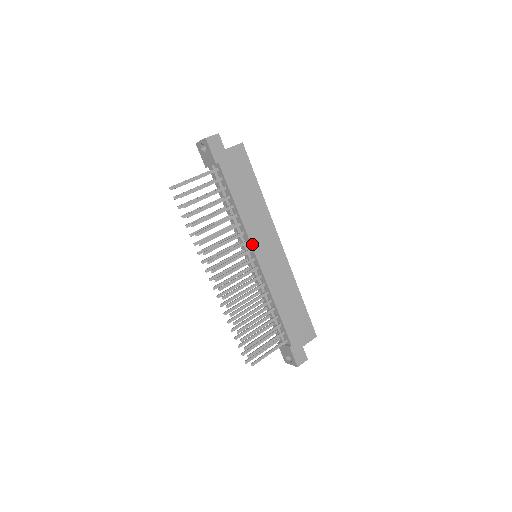
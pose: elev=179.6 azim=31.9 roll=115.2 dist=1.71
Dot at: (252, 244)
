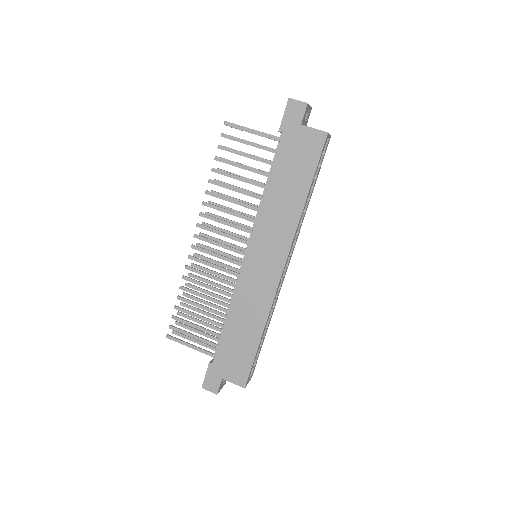
Dot at: (252, 238)
